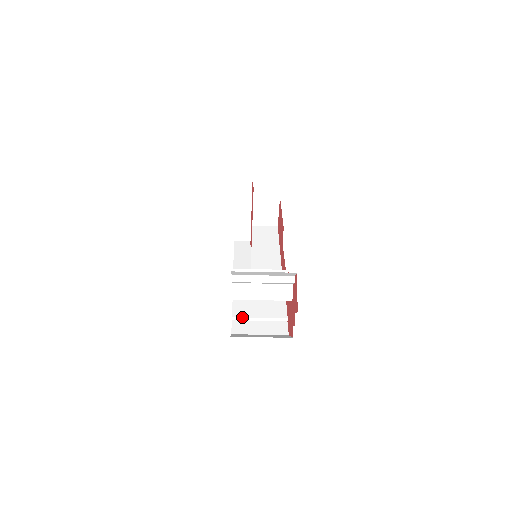
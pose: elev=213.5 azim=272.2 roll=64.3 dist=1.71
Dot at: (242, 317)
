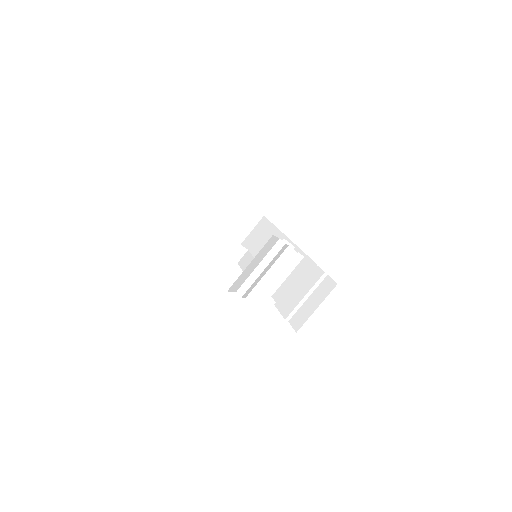
Dot at: (292, 311)
